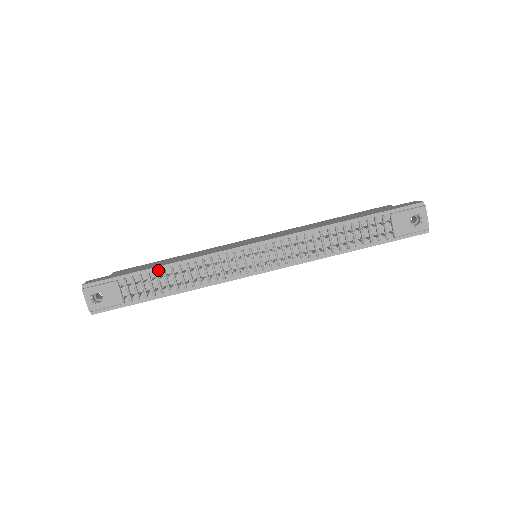
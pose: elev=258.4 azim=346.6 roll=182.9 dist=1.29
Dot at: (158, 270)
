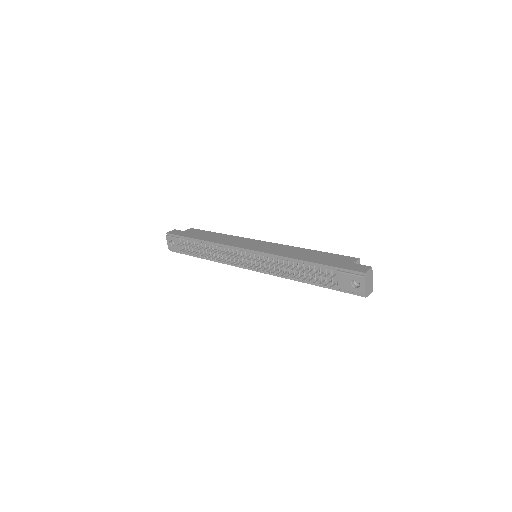
Dot at: (199, 242)
